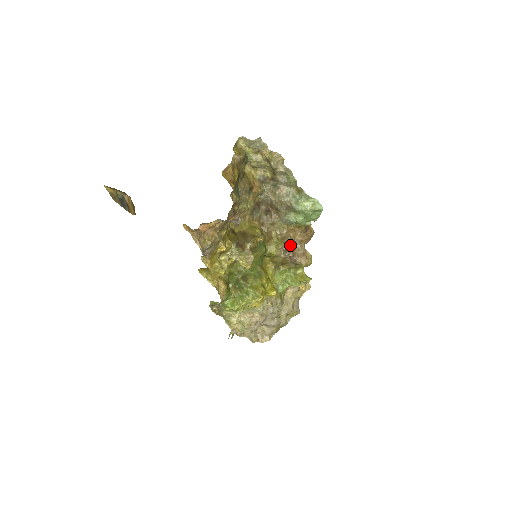
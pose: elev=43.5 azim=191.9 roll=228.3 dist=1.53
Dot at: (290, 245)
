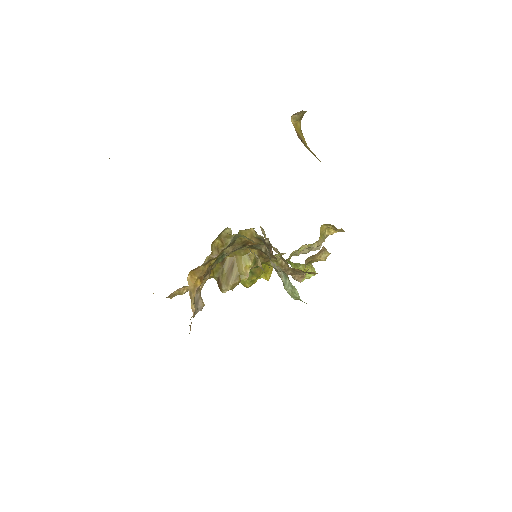
Dot at: occluded
